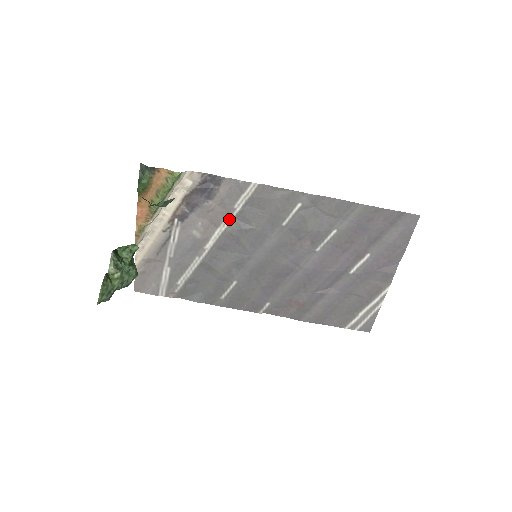
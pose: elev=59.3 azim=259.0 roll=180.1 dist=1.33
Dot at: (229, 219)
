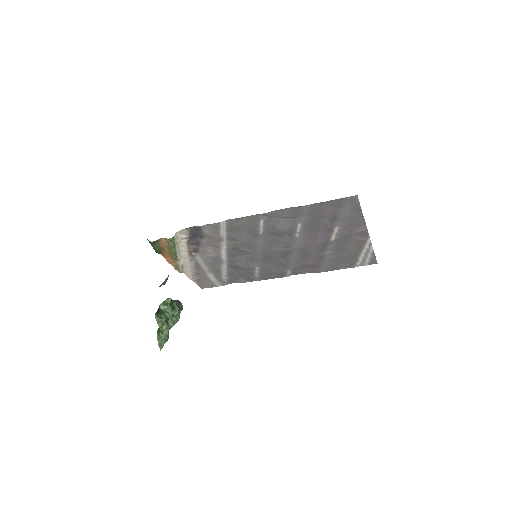
Dot at: (224, 242)
